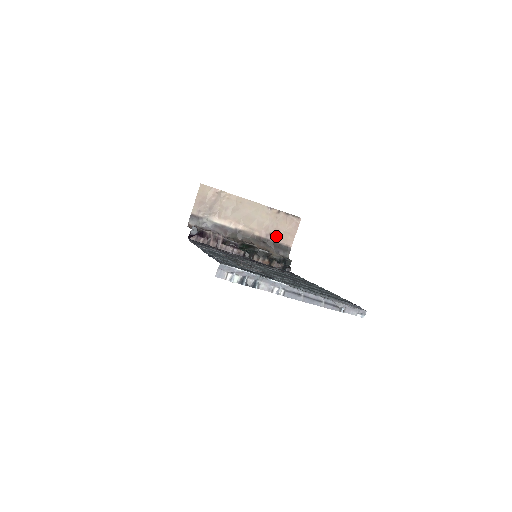
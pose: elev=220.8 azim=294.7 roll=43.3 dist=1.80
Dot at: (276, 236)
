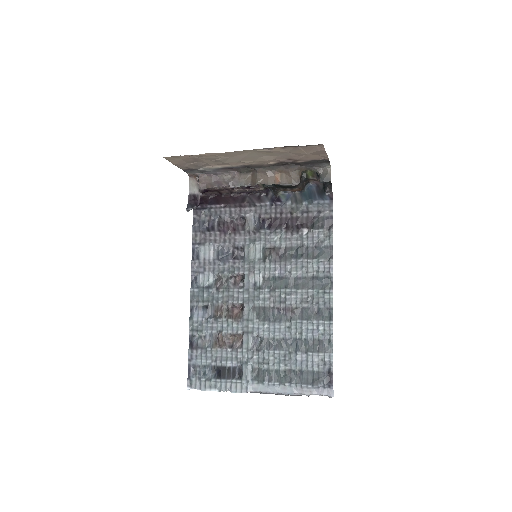
Dot at: (298, 159)
